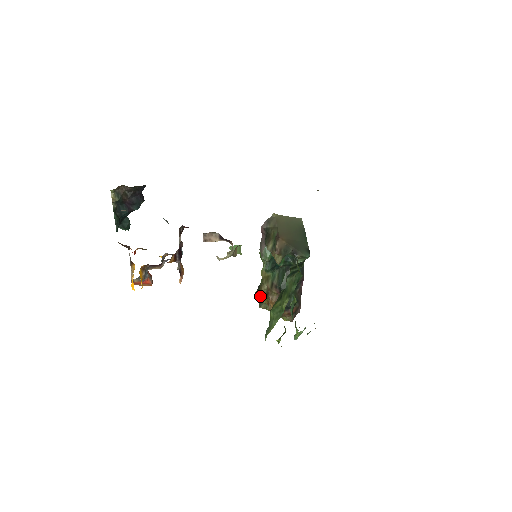
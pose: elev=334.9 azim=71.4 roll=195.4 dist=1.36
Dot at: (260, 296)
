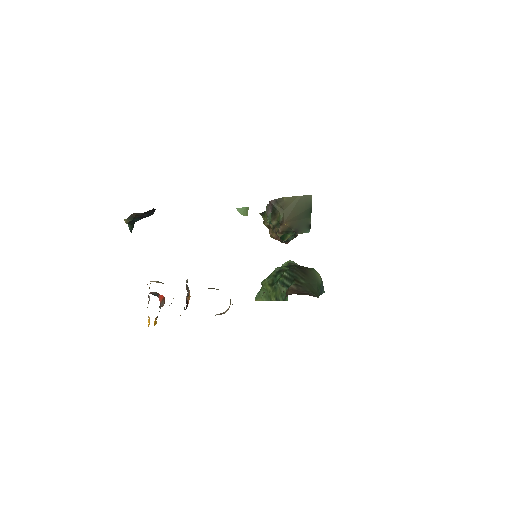
Dot at: occluded
